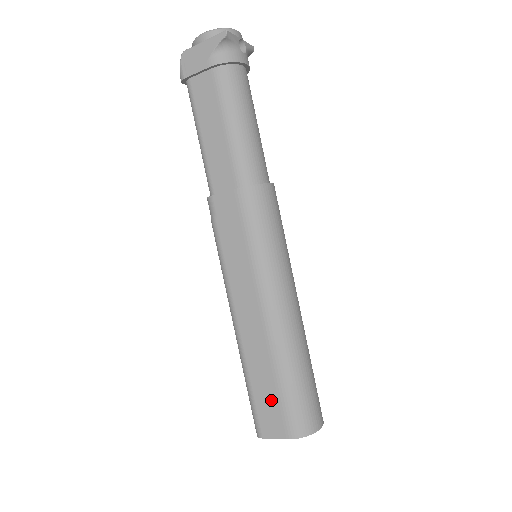
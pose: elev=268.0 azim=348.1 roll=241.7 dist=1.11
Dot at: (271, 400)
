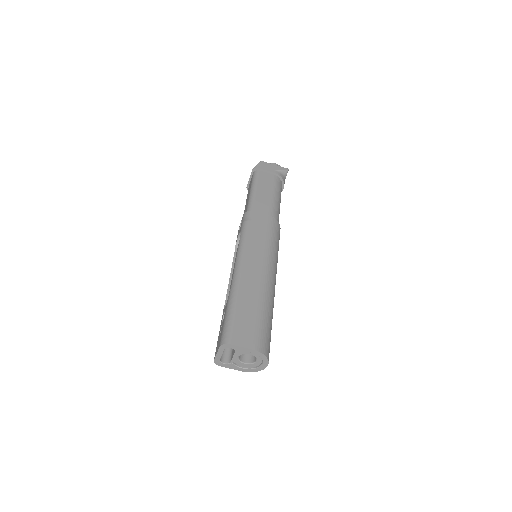
Dot at: (250, 321)
